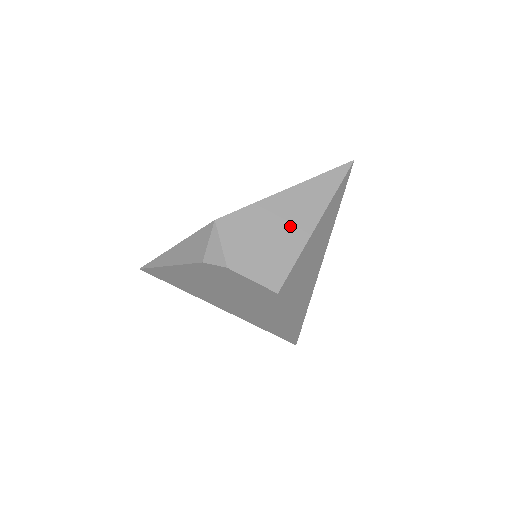
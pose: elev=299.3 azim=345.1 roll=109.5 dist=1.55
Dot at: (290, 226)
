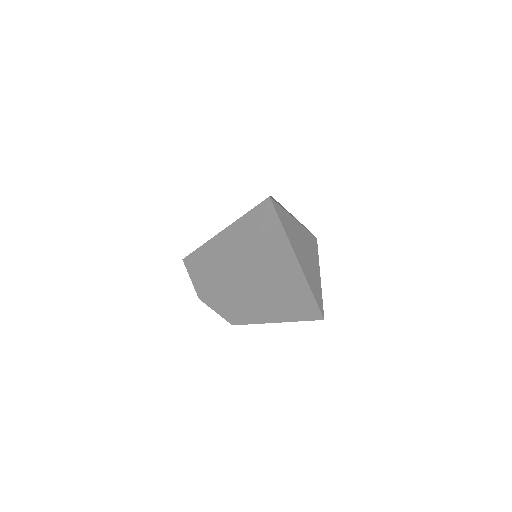
Dot at: (229, 269)
